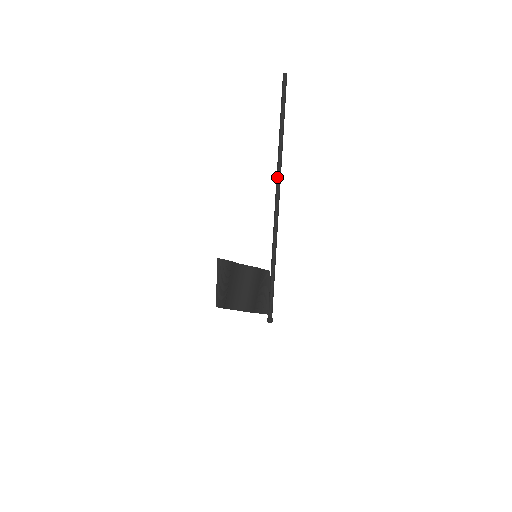
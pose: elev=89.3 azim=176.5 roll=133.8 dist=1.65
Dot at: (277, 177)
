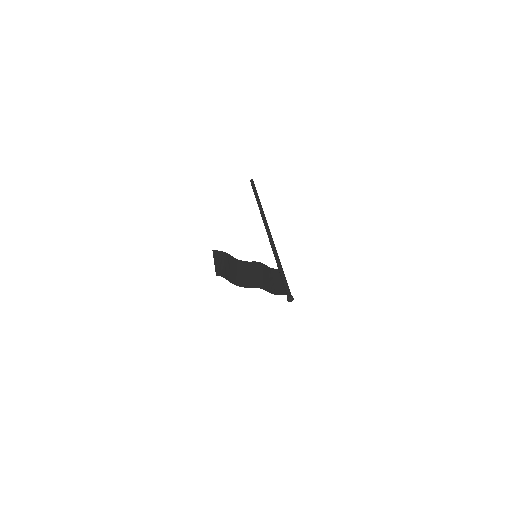
Dot at: (262, 219)
